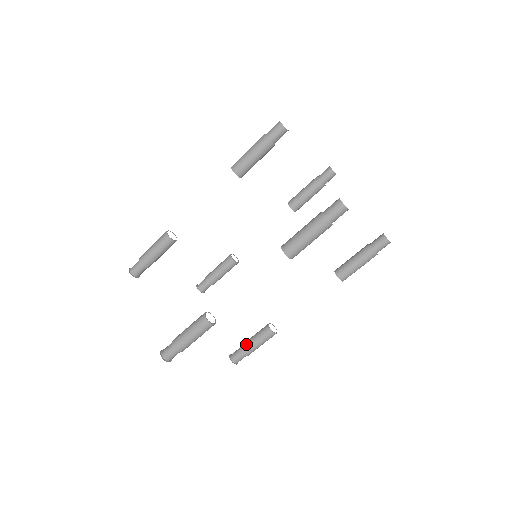
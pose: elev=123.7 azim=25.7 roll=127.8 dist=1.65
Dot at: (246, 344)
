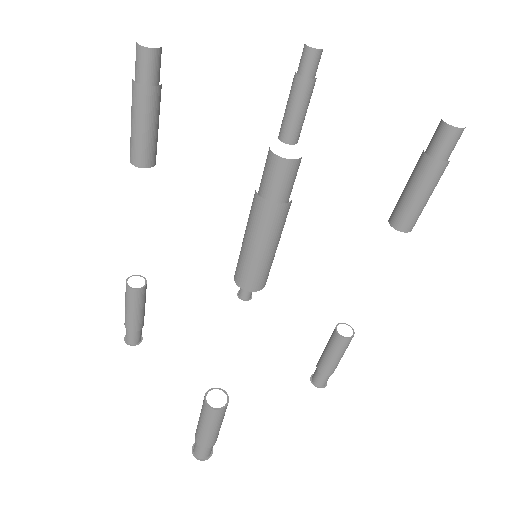
Dot at: (321, 362)
